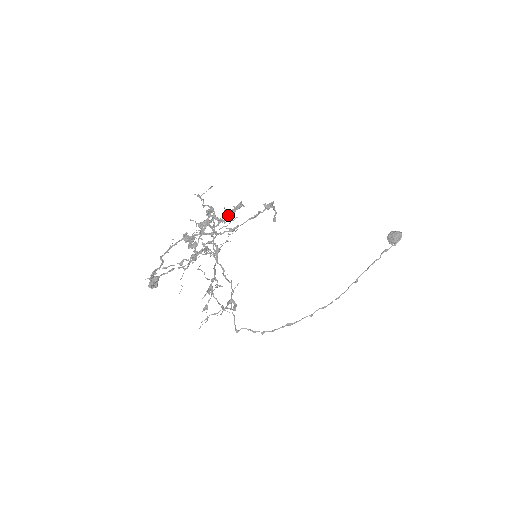
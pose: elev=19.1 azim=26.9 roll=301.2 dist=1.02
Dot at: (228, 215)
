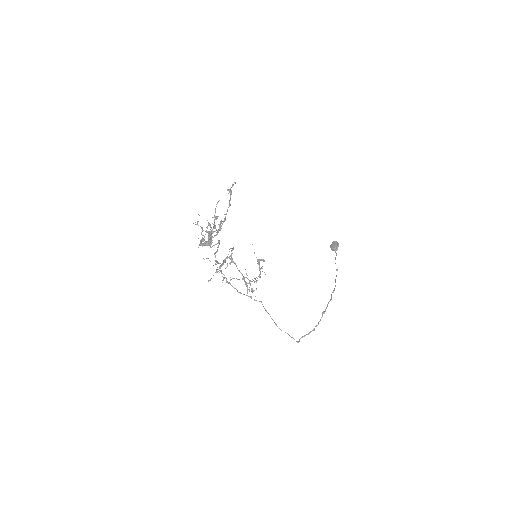
Dot at: occluded
